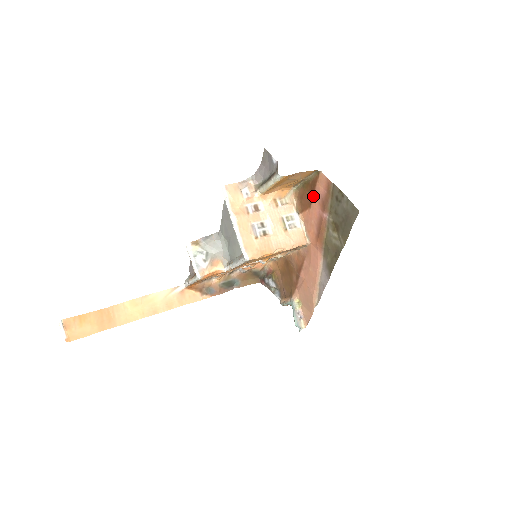
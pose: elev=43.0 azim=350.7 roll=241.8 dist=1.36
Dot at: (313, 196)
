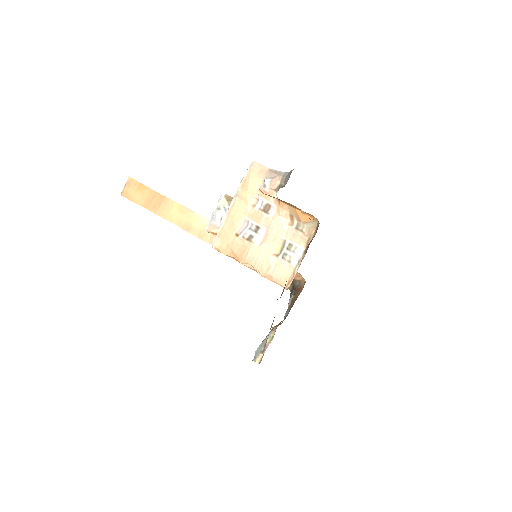
Dot at: occluded
